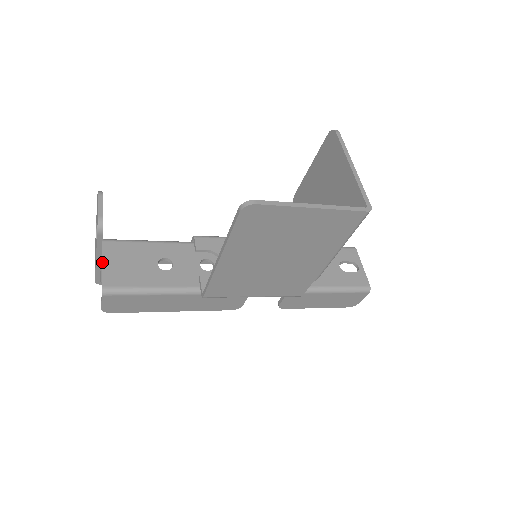
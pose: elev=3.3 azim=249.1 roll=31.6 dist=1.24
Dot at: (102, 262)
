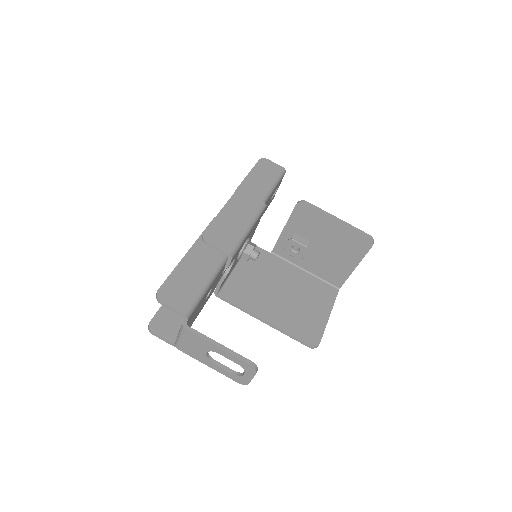
Dot at: occluded
